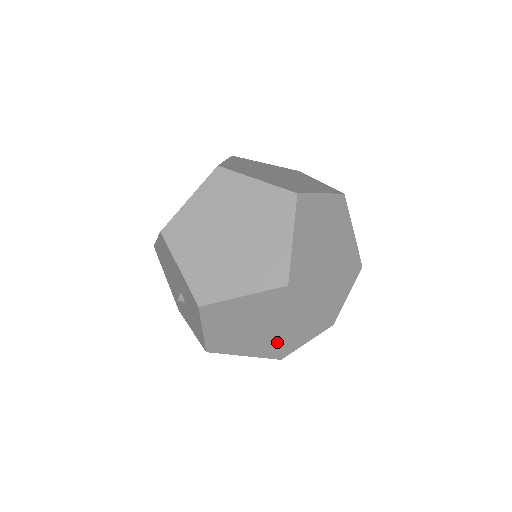
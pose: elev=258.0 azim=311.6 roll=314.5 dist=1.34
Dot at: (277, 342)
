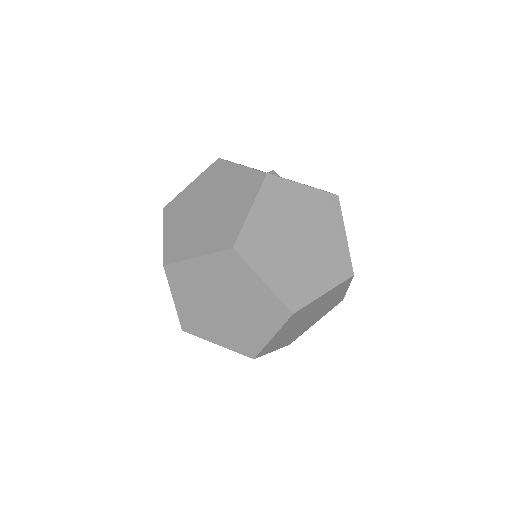
Dot at: (327, 306)
